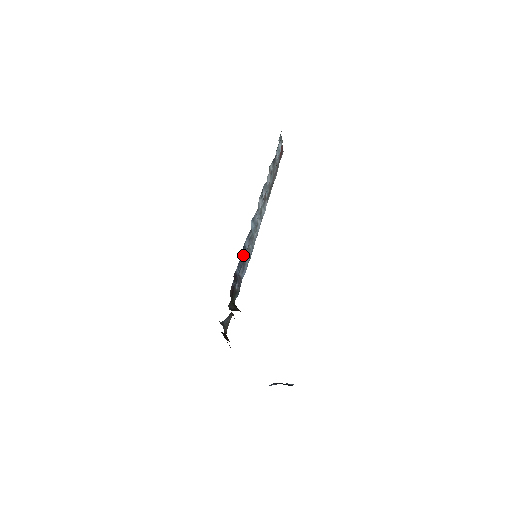
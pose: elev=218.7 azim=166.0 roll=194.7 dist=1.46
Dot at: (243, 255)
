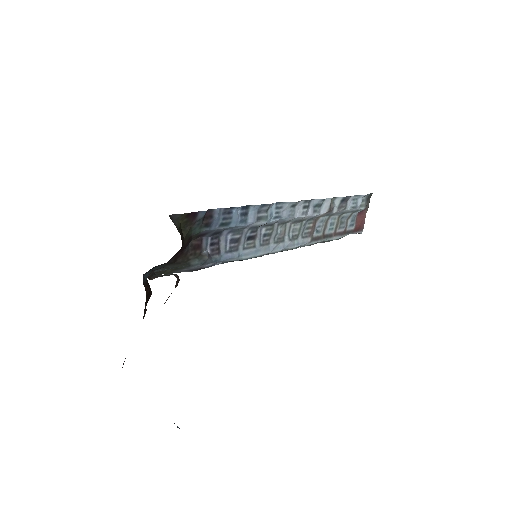
Dot at: (238, 217)
